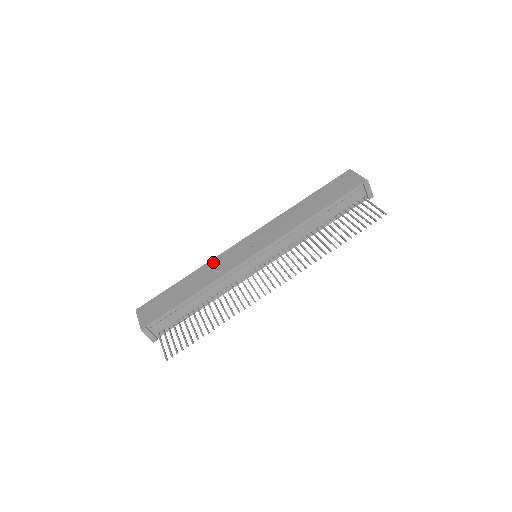
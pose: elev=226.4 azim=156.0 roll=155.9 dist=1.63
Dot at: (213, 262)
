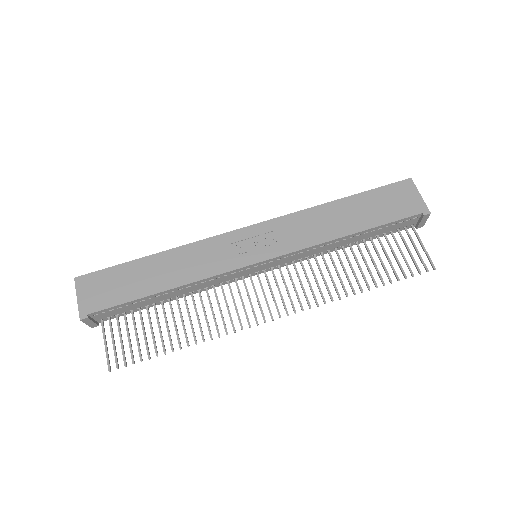
Dot at: (198, 247)
